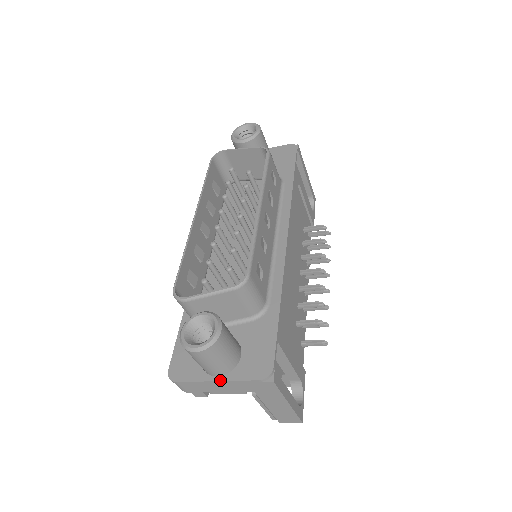
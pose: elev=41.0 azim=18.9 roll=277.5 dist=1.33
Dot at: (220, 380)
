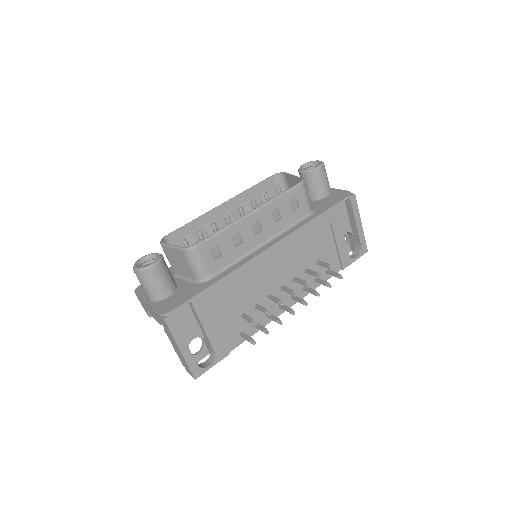
Dot at: (148, 303)
